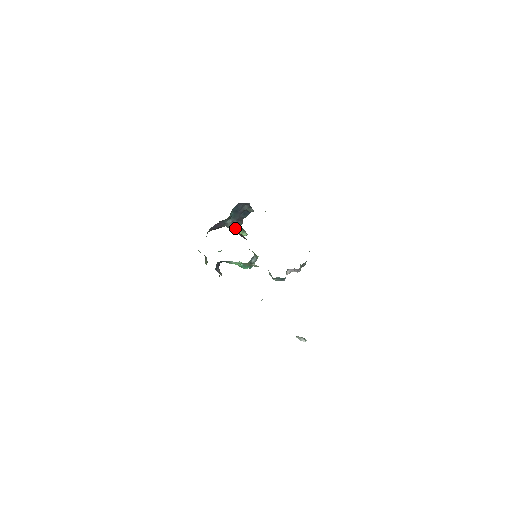
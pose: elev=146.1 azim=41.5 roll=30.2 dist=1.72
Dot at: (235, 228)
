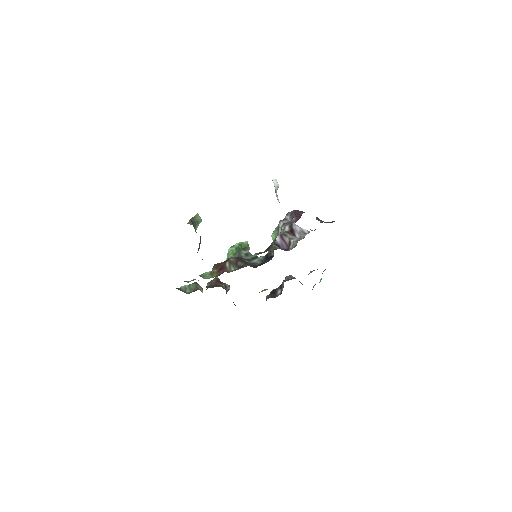
Dot at: occluded
